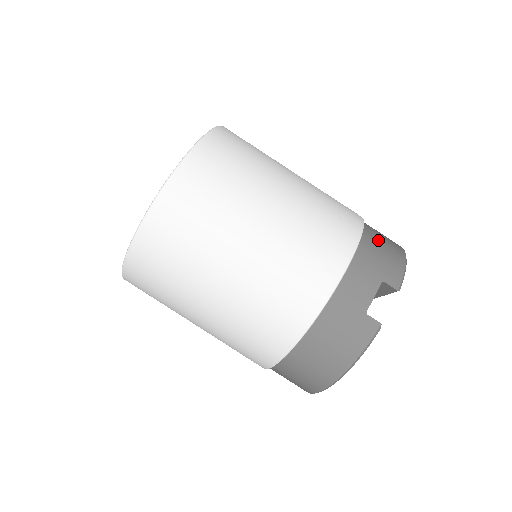
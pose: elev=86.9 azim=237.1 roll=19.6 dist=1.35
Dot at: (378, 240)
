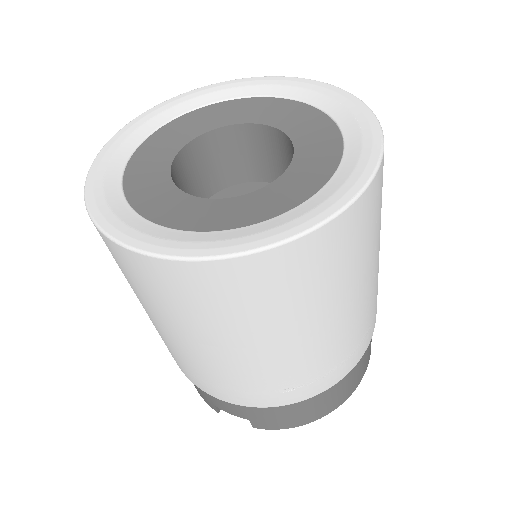
Dot at: (302, 409)
